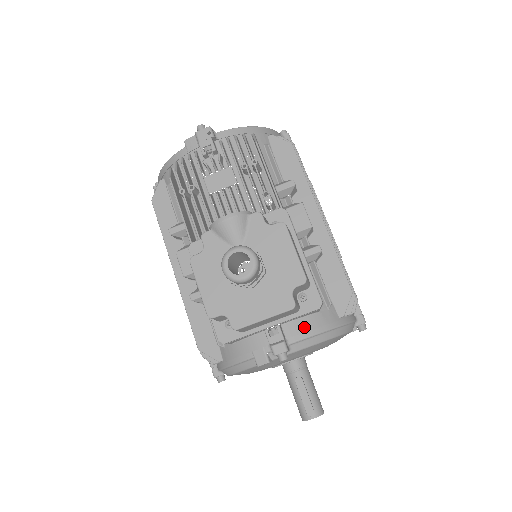
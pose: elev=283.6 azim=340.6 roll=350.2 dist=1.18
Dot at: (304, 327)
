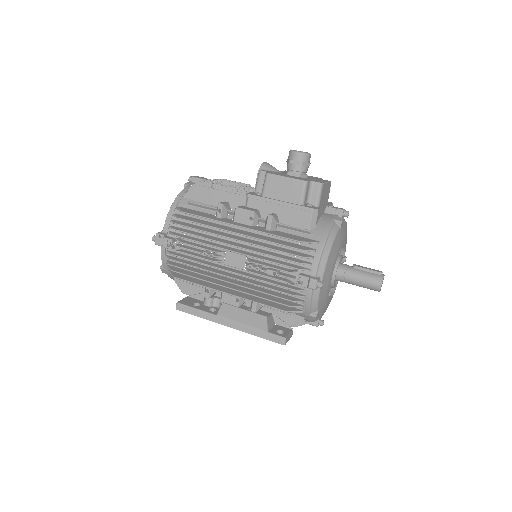
Dot at: occluded
